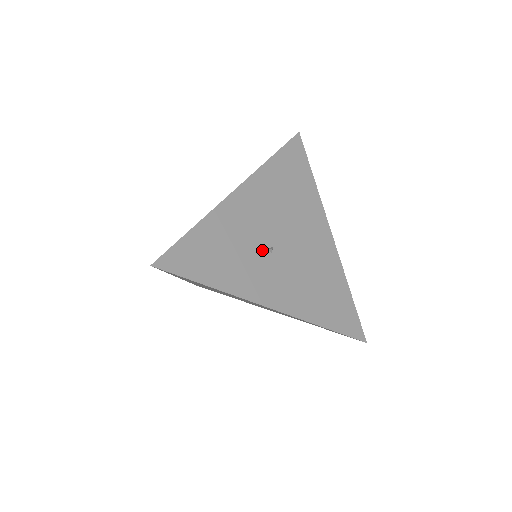
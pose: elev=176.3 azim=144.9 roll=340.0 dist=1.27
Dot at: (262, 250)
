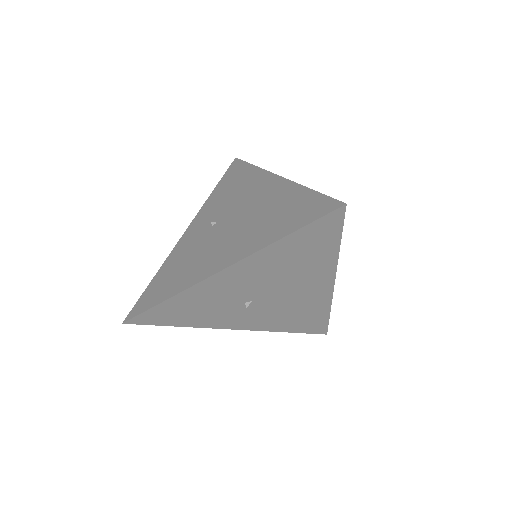
Dot at: (238, 304)
